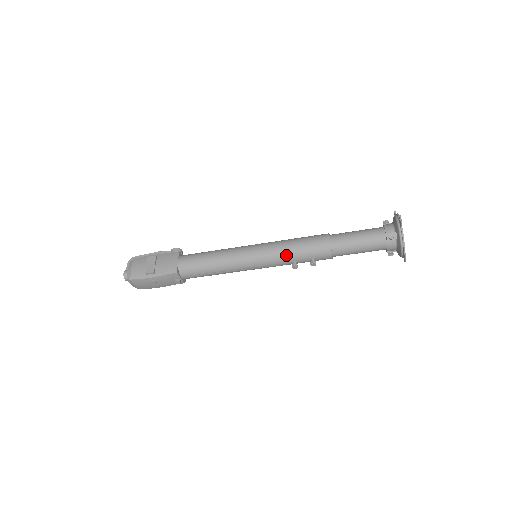
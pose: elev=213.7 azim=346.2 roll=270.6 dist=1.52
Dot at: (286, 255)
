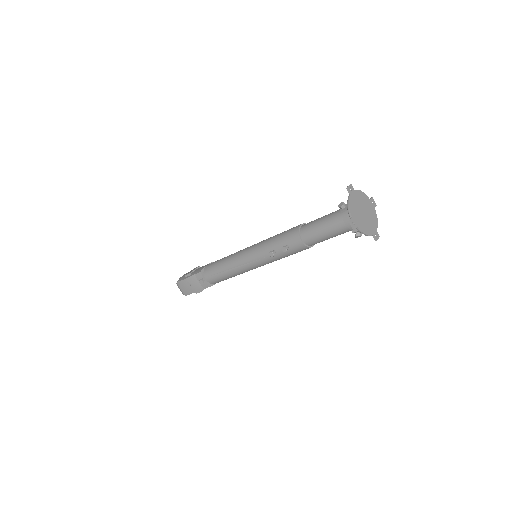
Dot at: (267, 245)
